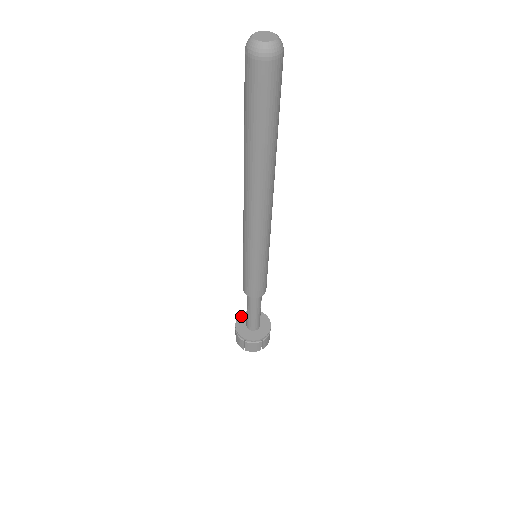
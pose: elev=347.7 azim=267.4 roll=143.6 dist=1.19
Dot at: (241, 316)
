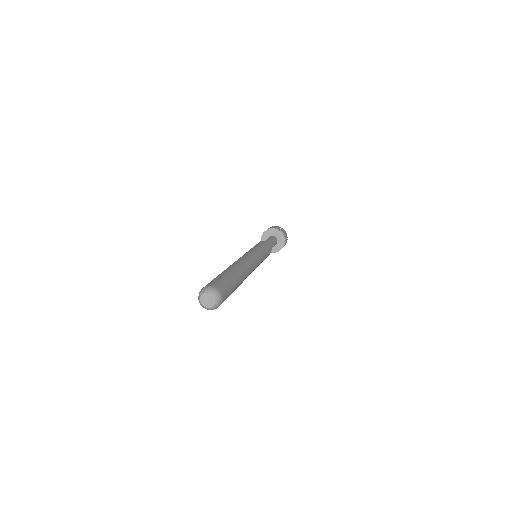
Dot at: (264, 233)
